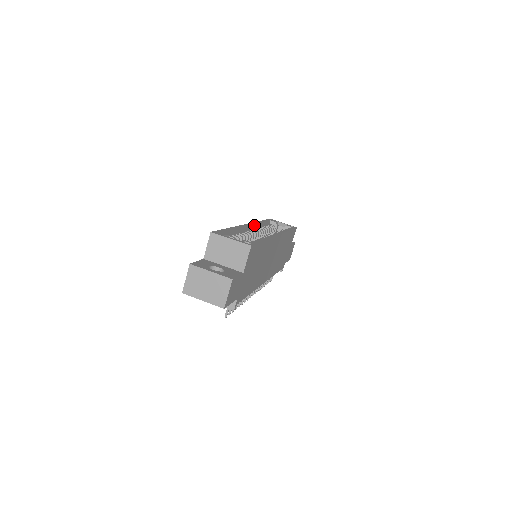
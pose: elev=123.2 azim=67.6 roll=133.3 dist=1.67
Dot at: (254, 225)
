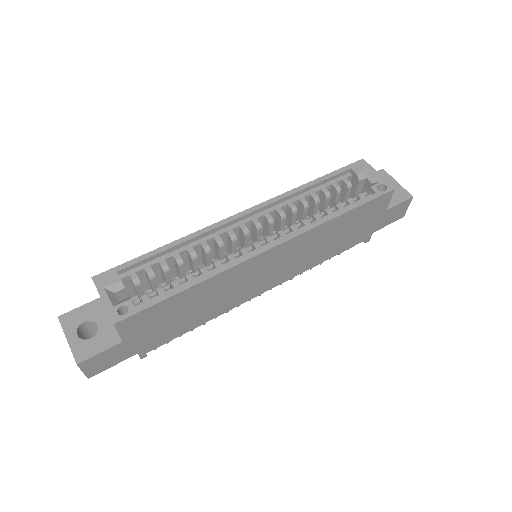
Dot at: (269, 205)
